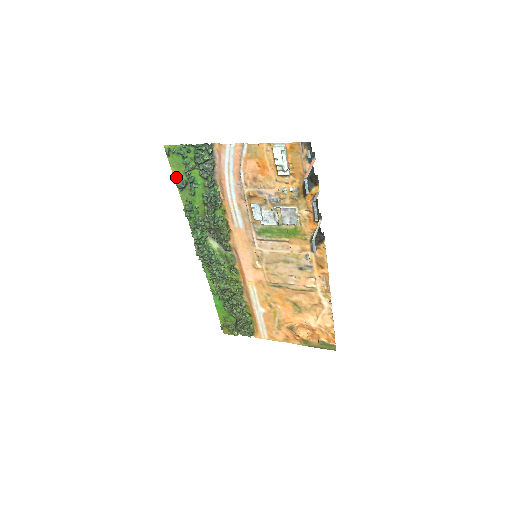
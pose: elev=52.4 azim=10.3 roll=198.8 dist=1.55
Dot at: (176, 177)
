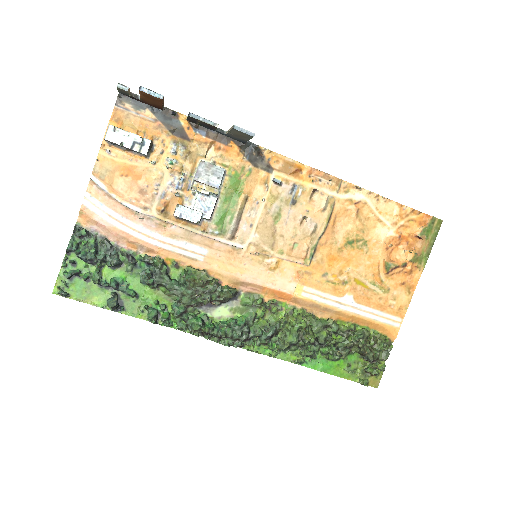
Dot at: (102, 305)
